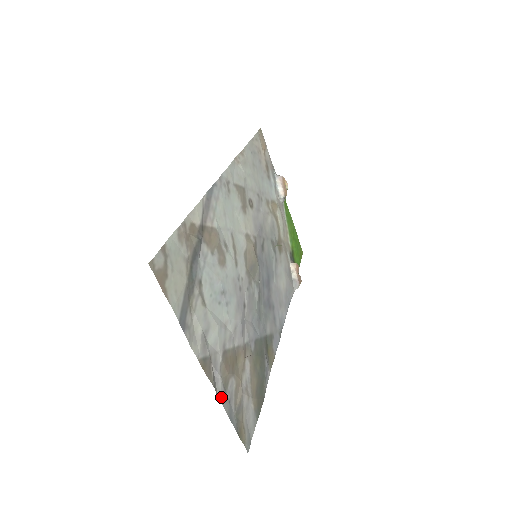
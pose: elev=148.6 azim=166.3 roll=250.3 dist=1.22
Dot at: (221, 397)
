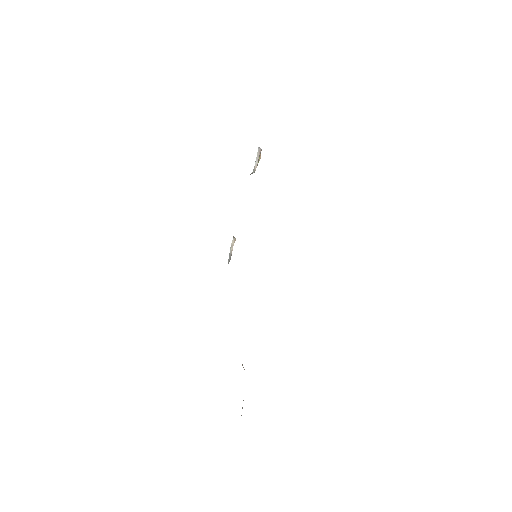
Dot at: occluded
